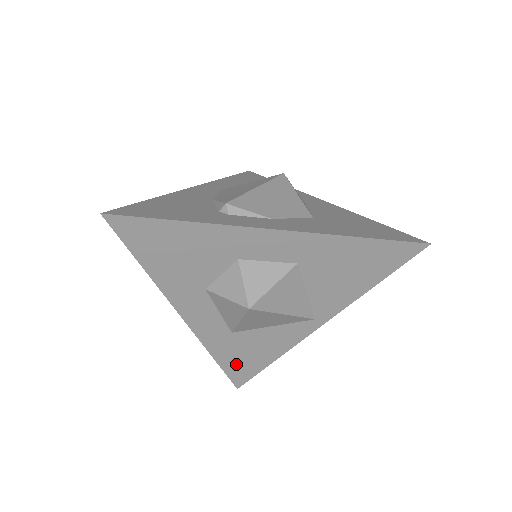
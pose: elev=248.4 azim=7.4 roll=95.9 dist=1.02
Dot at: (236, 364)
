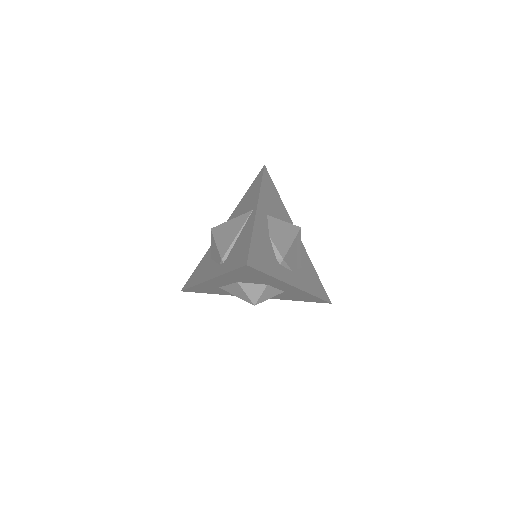
Dot at: (198, 290)
